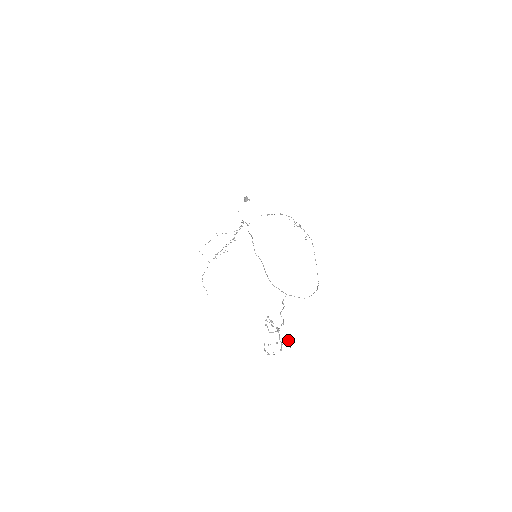
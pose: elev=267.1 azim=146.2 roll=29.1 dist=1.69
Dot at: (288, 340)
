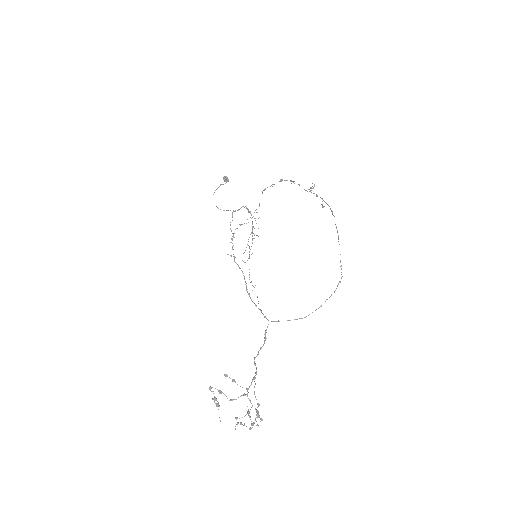
Dot at: occluded
